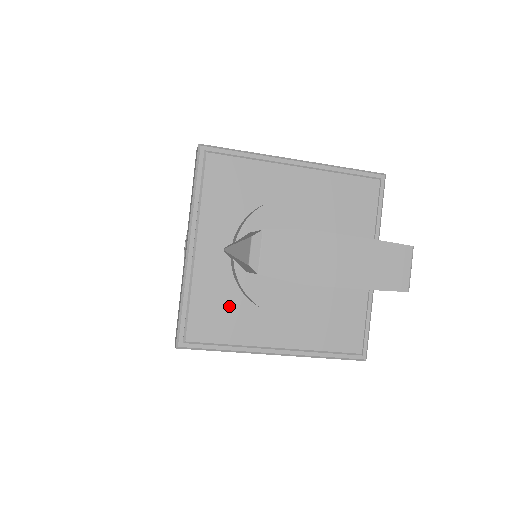
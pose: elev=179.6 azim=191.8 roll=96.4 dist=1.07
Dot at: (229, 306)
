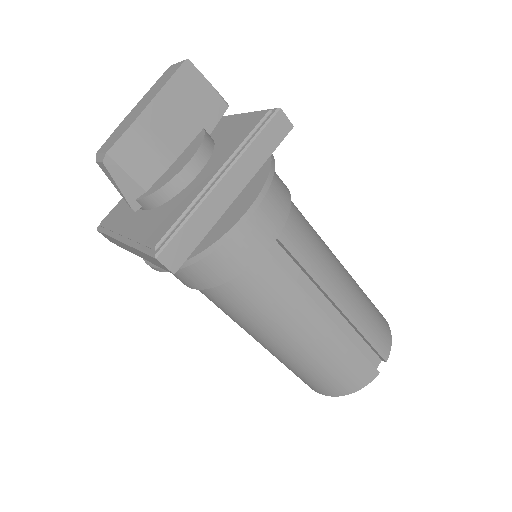
Dot at: (165, 212)
